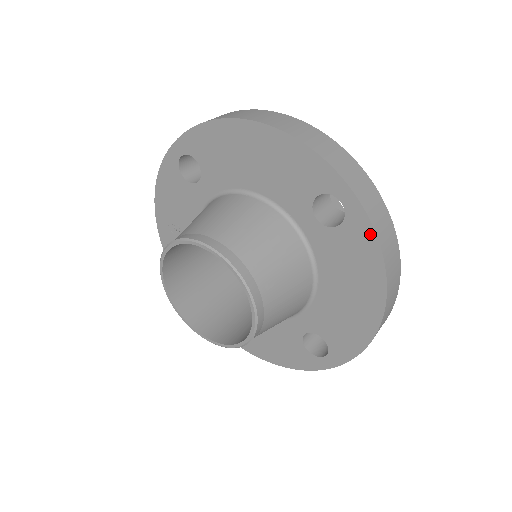
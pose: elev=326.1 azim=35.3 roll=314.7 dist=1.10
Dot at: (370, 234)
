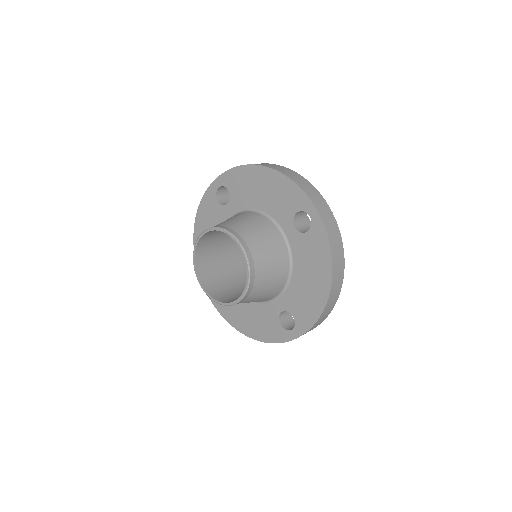
Dot at: (324, 236)
